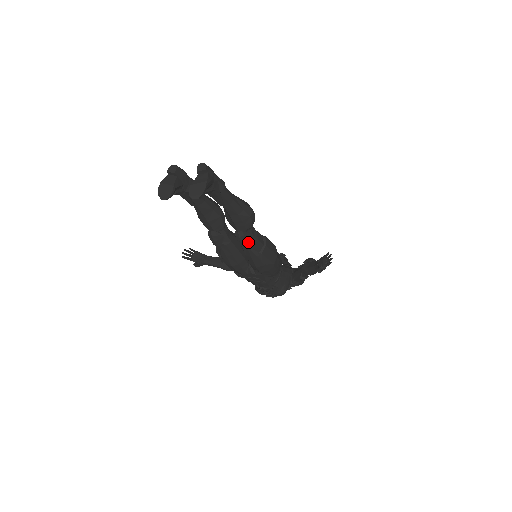
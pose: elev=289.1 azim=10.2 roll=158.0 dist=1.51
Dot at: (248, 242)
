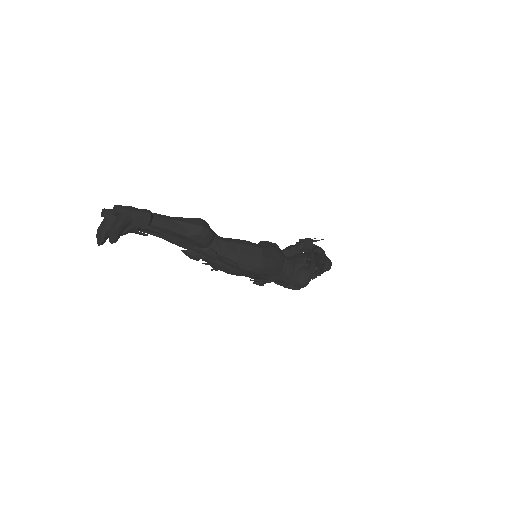
Dot at: (214, 256)
